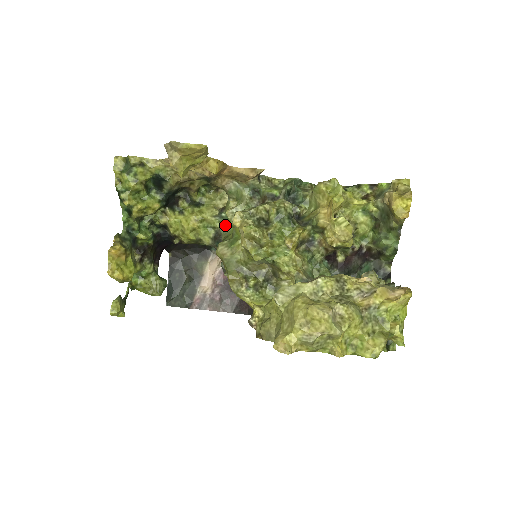
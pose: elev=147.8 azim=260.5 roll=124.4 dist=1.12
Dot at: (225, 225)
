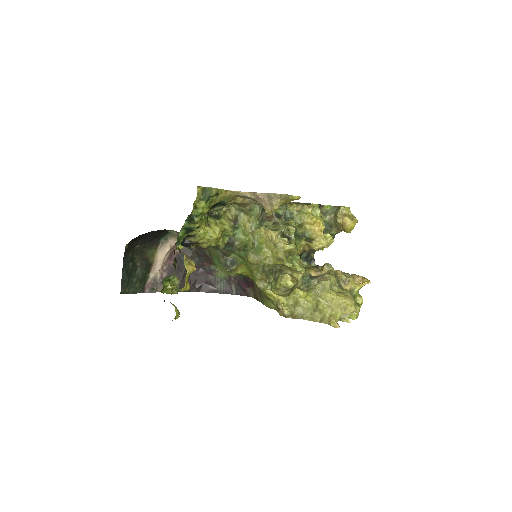
Dot at: (236, 233)
